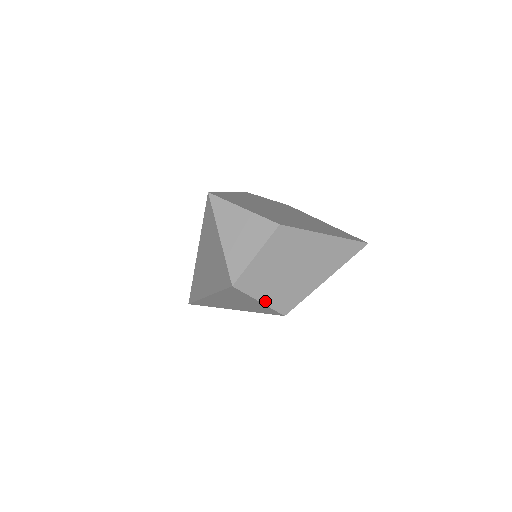
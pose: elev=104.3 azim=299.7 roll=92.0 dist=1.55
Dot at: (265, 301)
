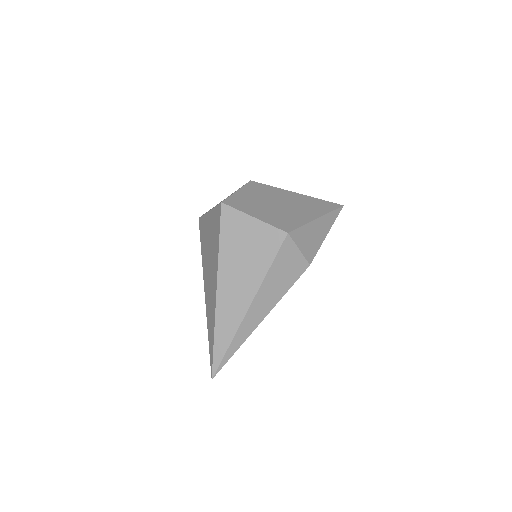
Dot at: (260, 218)
